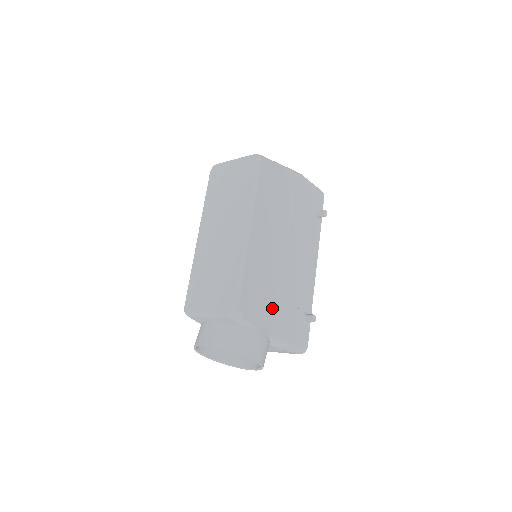
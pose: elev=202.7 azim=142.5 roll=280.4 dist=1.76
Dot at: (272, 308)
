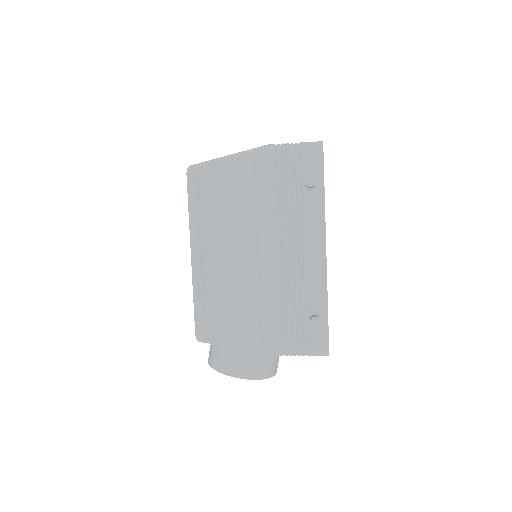
Dot at: (252, 321)
